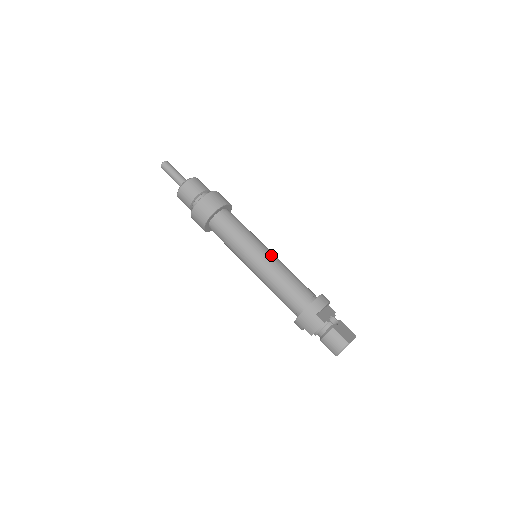
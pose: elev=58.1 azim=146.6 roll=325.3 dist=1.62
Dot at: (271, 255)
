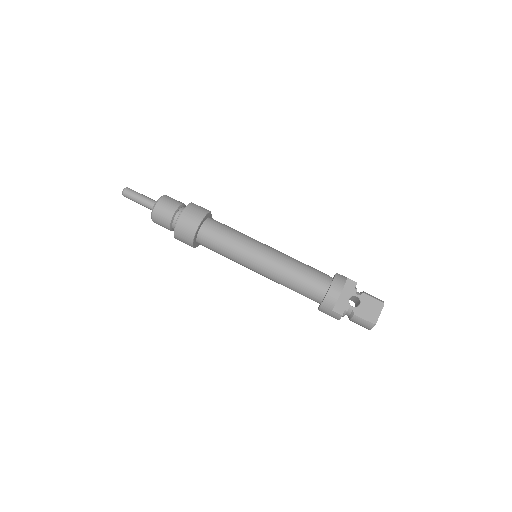
Dot at: (267, 259)
